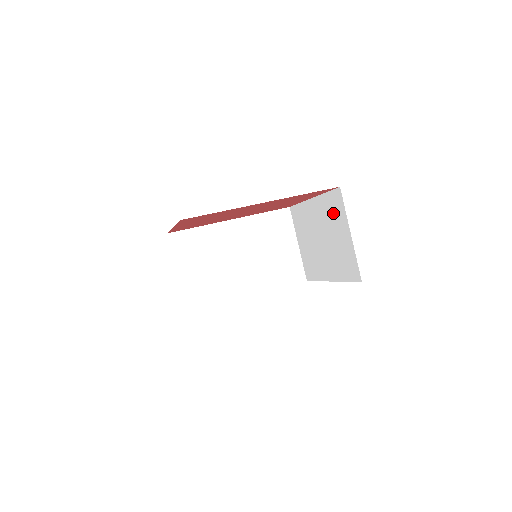
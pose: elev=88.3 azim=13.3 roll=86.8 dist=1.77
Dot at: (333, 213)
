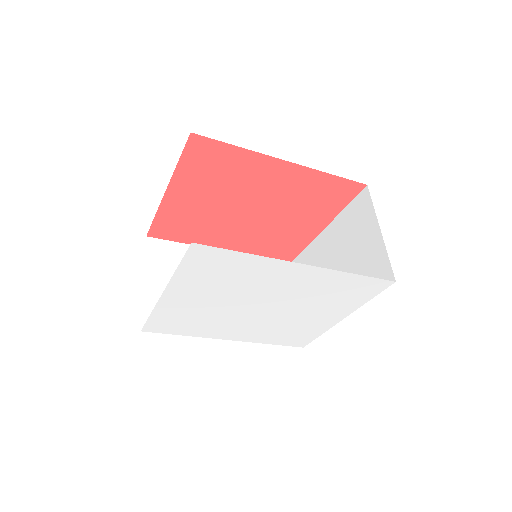
Dot at: (355, 223)
